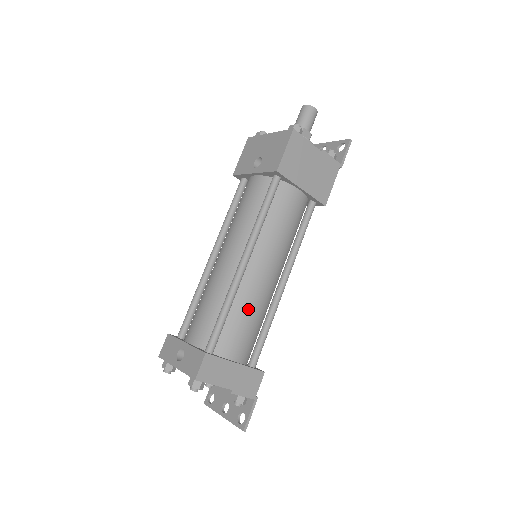
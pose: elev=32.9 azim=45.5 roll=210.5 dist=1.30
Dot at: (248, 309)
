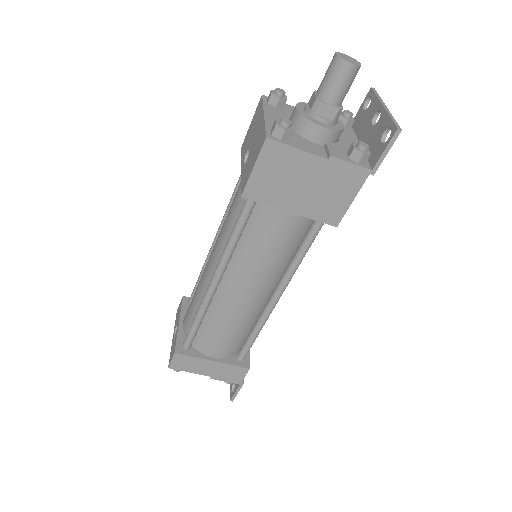
Dot at: (223, 322)
